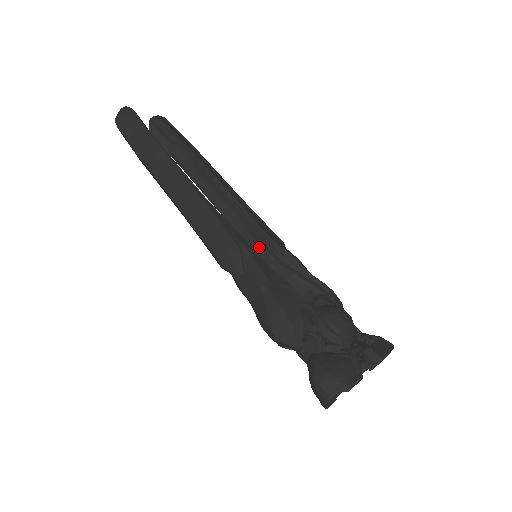
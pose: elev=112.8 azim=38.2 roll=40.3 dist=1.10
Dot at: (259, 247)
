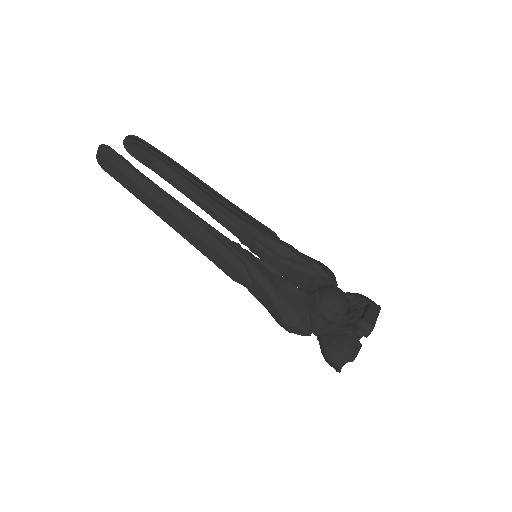
Dot at: (256, 246)
